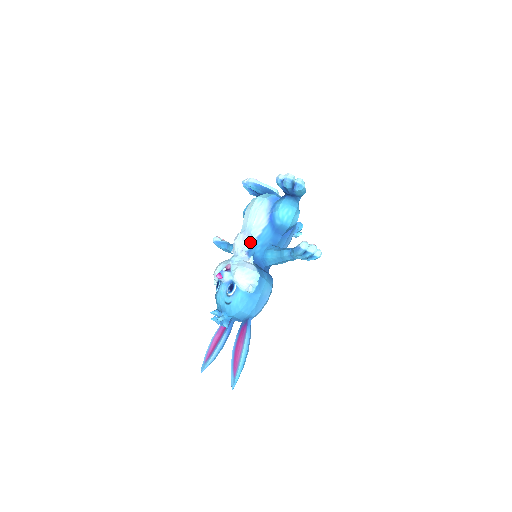
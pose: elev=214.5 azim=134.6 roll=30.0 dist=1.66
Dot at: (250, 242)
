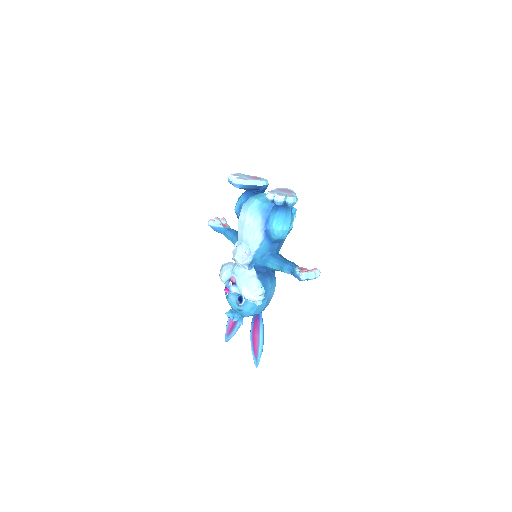
Dot at: (250, 257)
